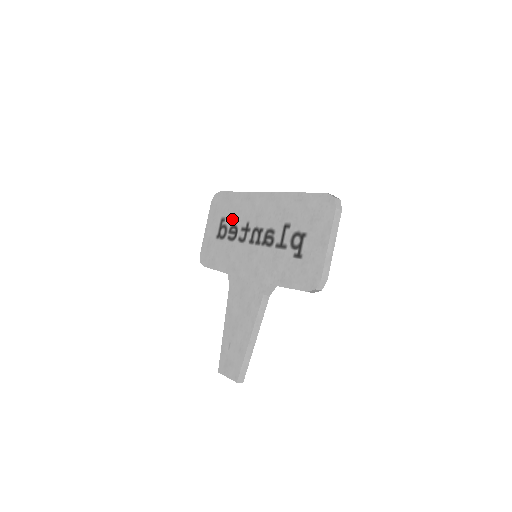
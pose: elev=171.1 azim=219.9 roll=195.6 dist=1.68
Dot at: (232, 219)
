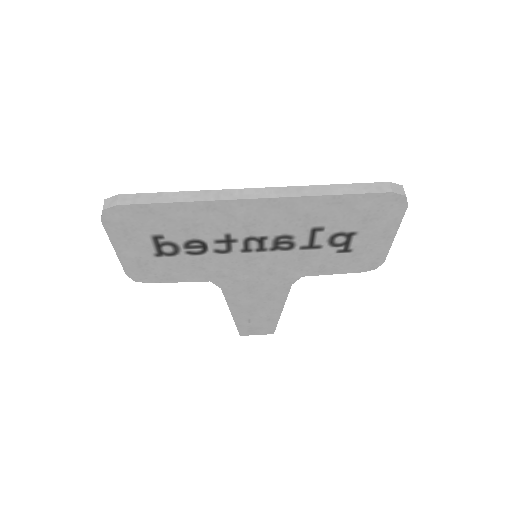
Dot at: (184, 235)
